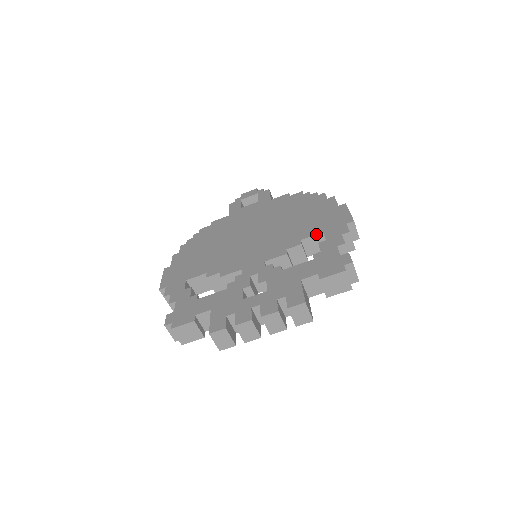
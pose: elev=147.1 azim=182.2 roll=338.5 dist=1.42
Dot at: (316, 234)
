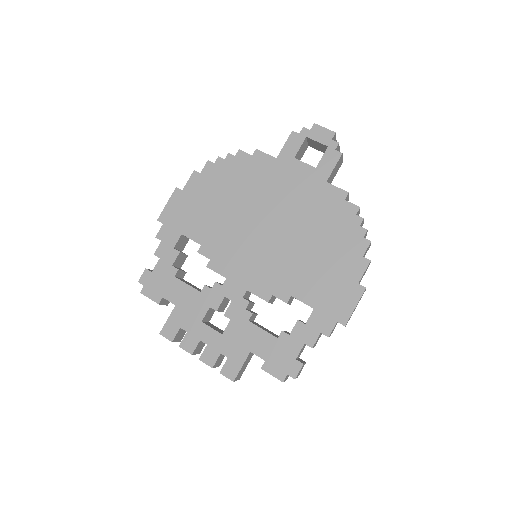
Dot at: occluded
